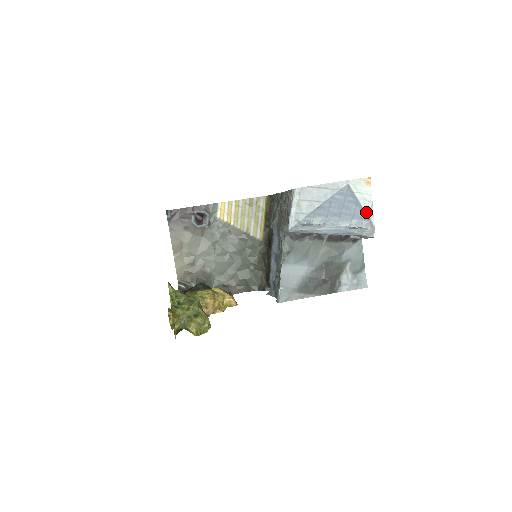
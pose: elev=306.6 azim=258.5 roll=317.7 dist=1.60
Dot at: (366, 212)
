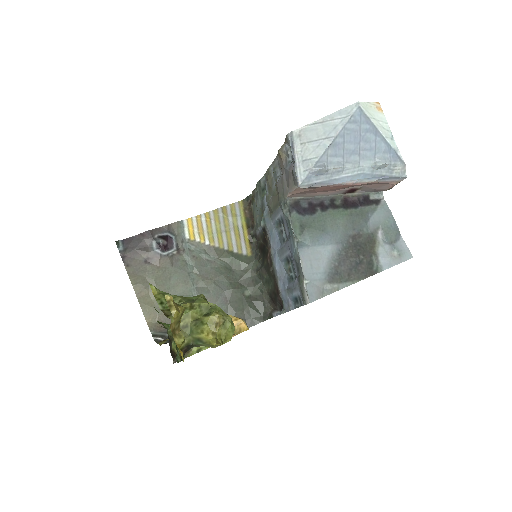
Dot at: (389, 143)
